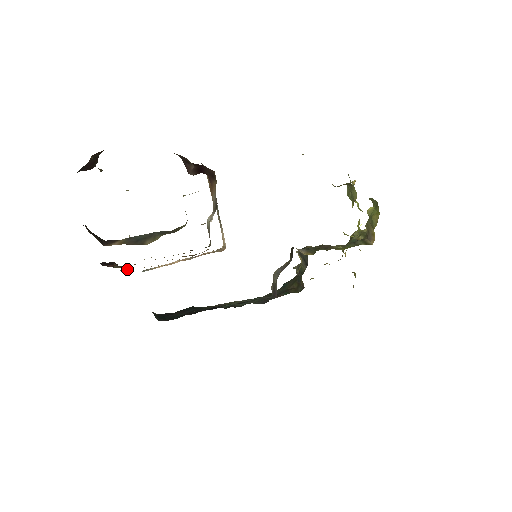
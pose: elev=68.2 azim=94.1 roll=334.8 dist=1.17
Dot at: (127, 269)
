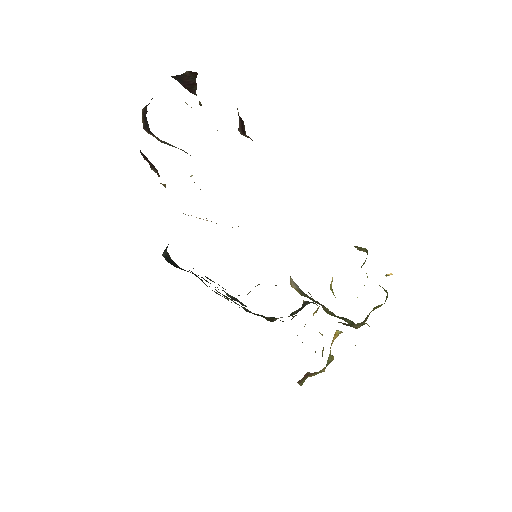
Dot at: (164, 186)
